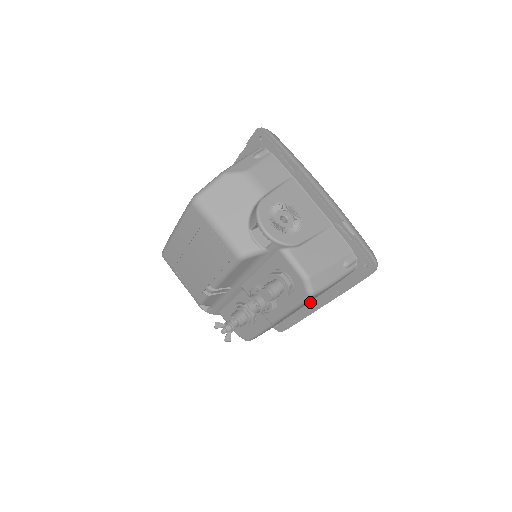
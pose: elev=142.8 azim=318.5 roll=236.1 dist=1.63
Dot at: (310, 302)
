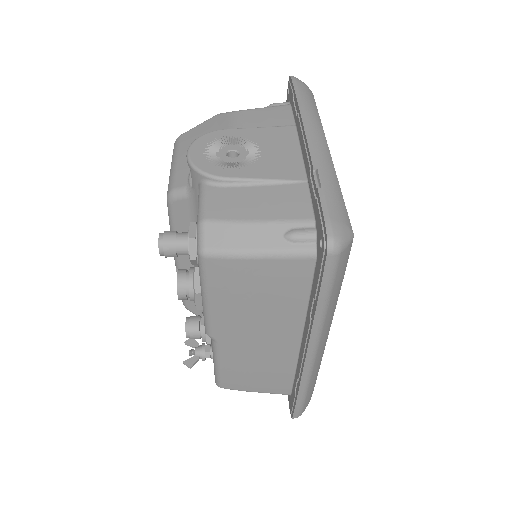
Dot at: (300, 349)
